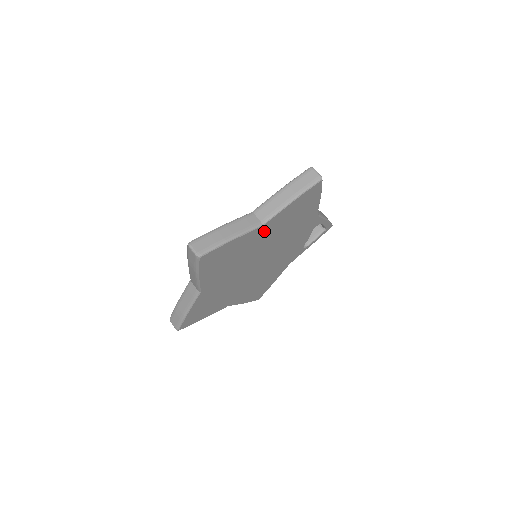
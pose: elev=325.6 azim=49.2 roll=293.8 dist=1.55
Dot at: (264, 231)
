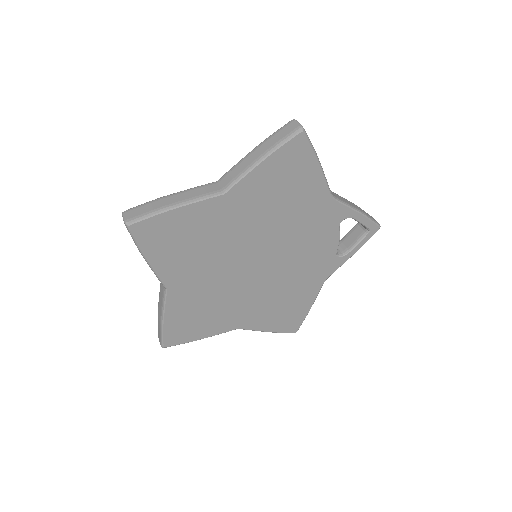
Dot at: (233, 205)
